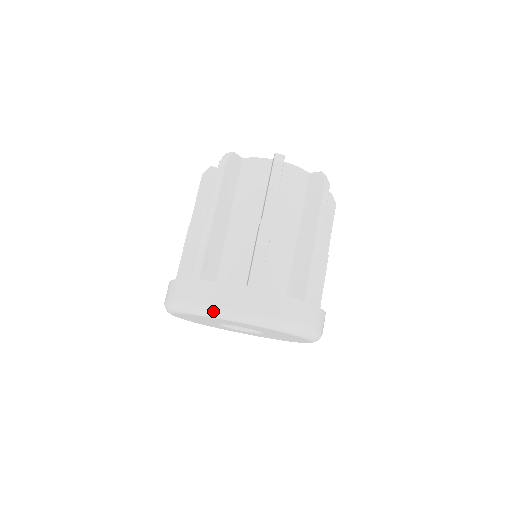
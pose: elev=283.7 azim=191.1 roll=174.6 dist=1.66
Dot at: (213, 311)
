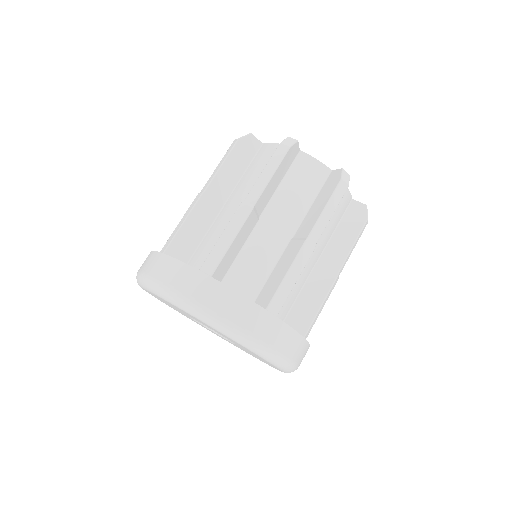
Dot at: (221, 324)
